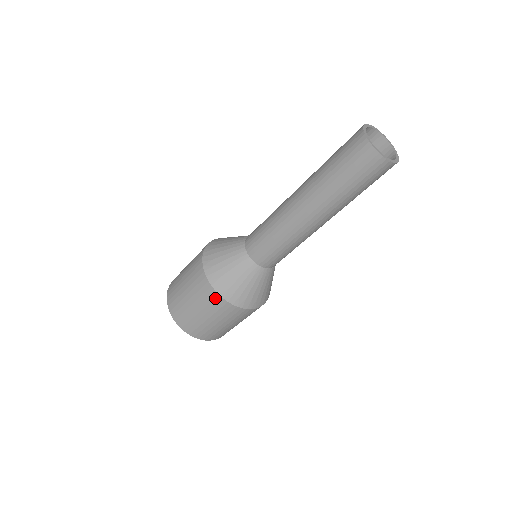
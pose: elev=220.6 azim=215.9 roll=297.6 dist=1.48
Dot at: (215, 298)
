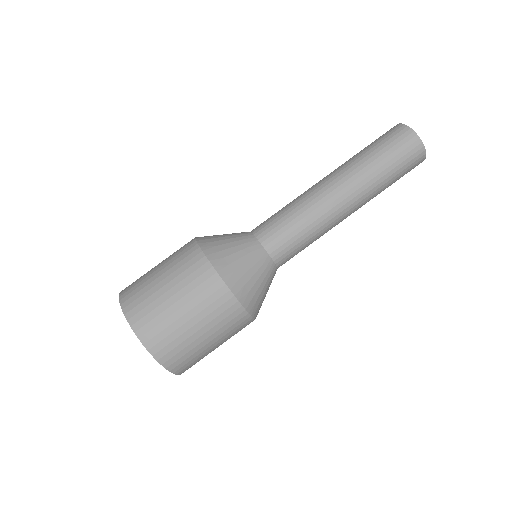
Dot at: (201, 266)
